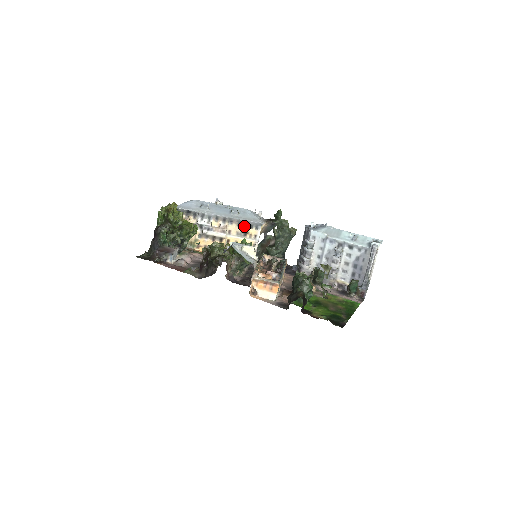
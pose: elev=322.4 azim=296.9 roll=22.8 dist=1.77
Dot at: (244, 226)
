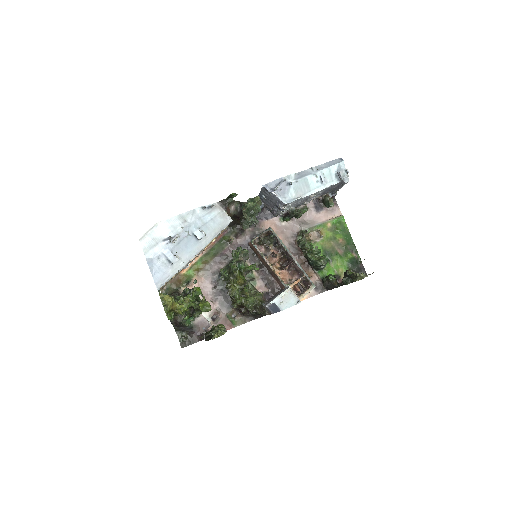
Dot at: occluded
